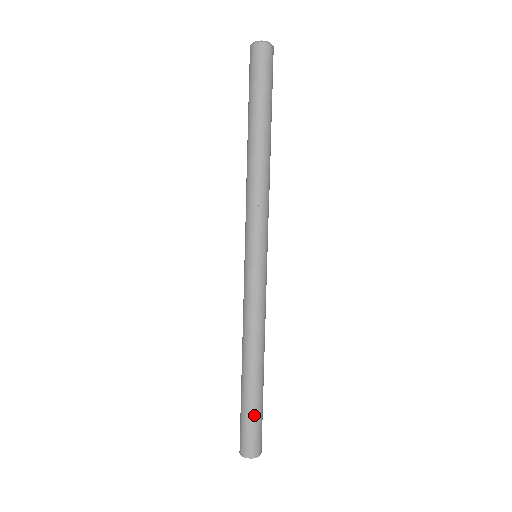
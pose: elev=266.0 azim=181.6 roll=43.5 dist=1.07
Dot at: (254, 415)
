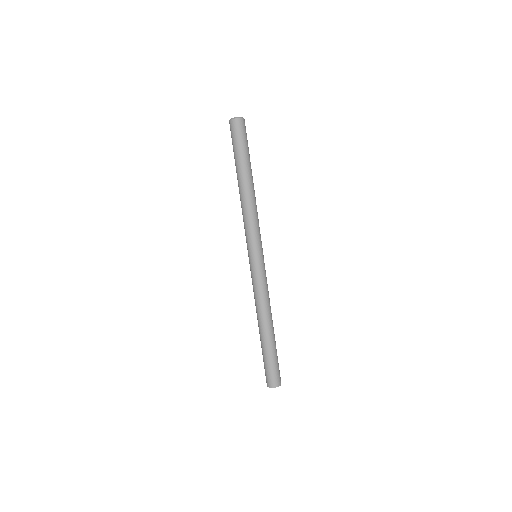
Dot at: (277, 357)
